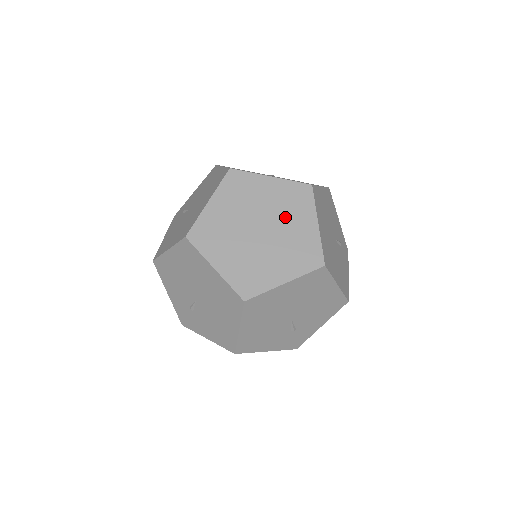
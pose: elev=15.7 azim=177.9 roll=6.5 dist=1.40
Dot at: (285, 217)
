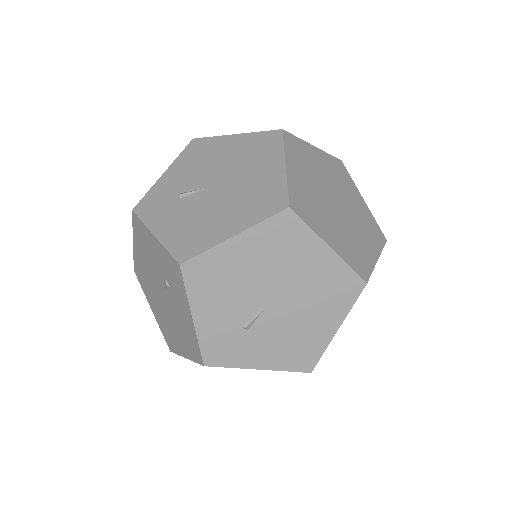
Dot at: (358, 224)
